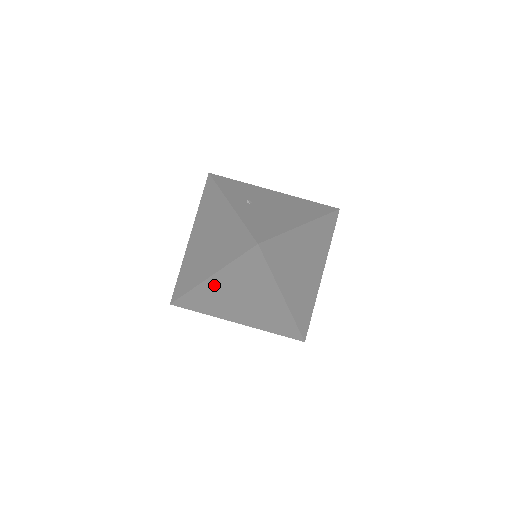
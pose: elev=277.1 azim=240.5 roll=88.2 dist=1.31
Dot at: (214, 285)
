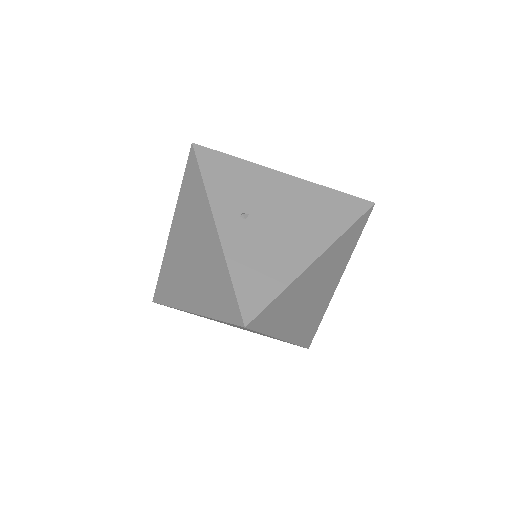
Dot at: occluded
